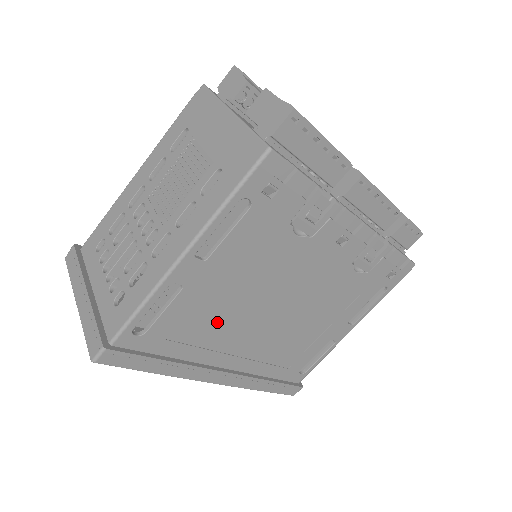
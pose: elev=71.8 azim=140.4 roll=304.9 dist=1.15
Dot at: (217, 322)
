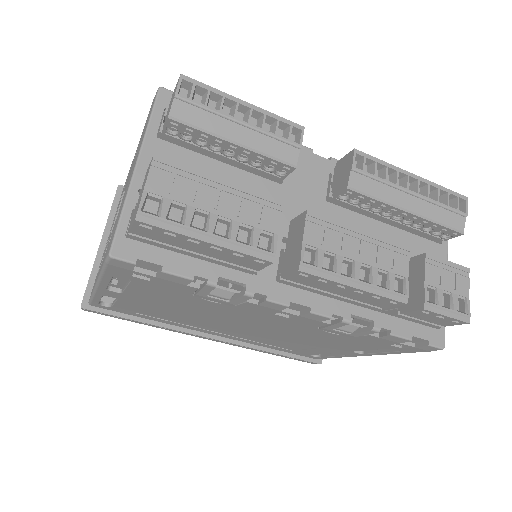
Dot at: (176, 317)
